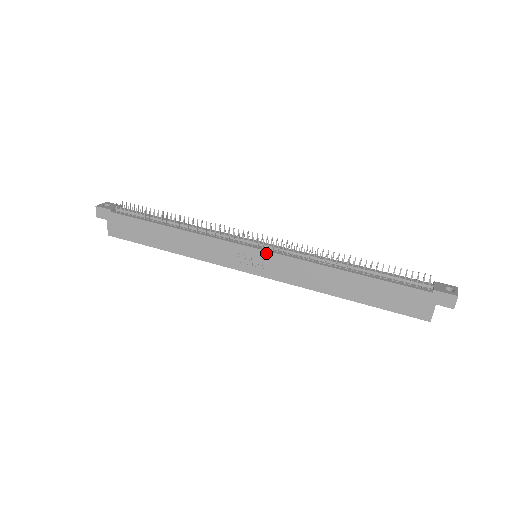
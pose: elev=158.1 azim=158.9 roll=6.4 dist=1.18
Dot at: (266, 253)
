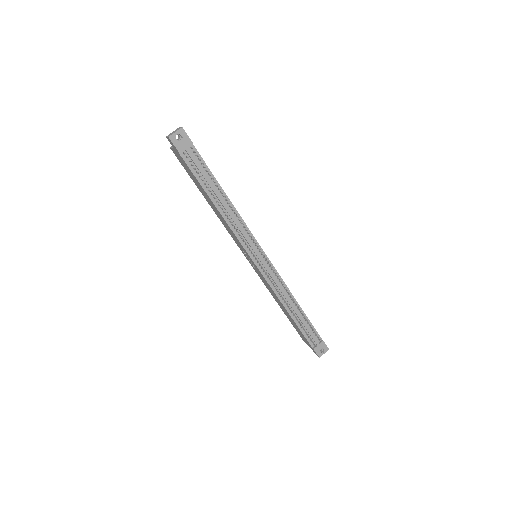
Dot at: (259, 270)
